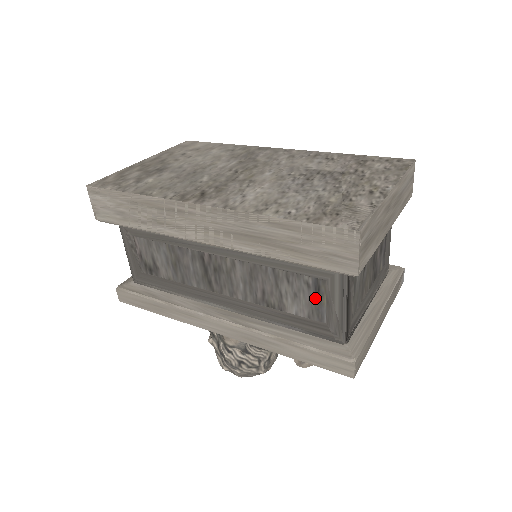
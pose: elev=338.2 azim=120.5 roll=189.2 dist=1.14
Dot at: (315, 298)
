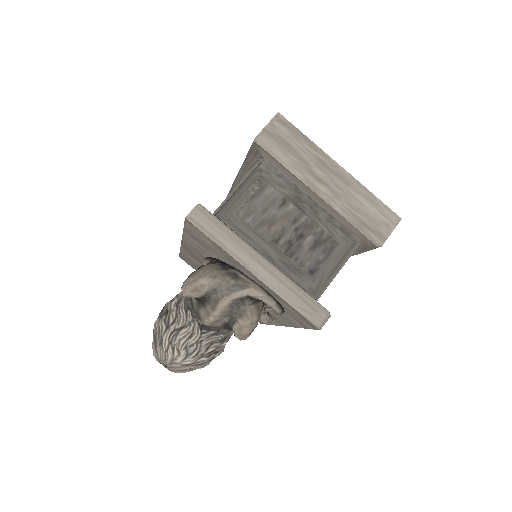
Dot at: occluded
